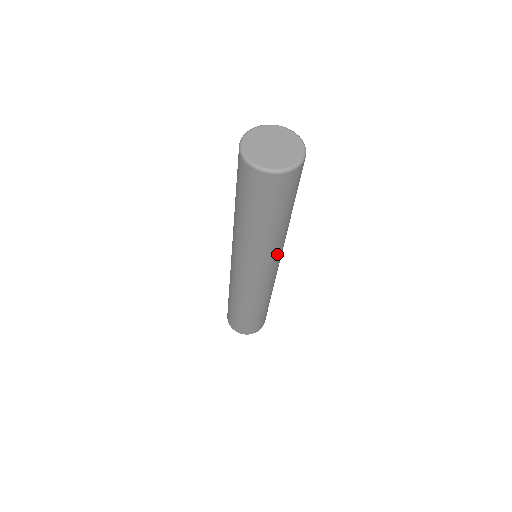
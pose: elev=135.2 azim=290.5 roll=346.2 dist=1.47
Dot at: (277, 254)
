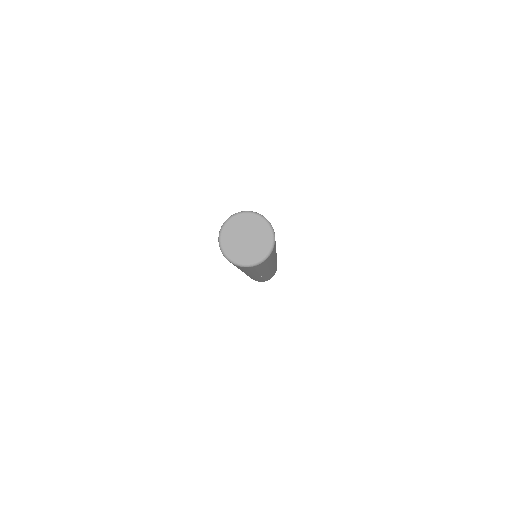
Dot at: (262, 273)
